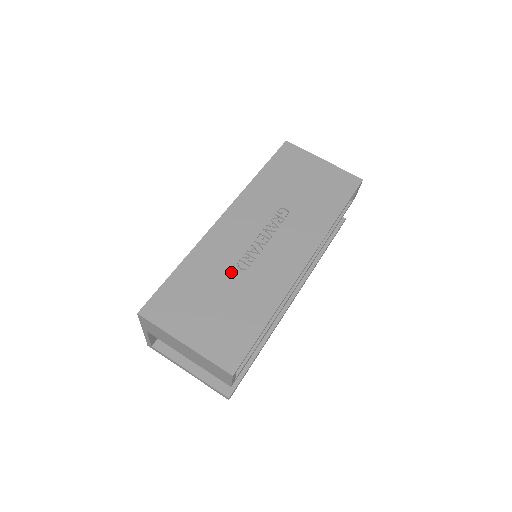
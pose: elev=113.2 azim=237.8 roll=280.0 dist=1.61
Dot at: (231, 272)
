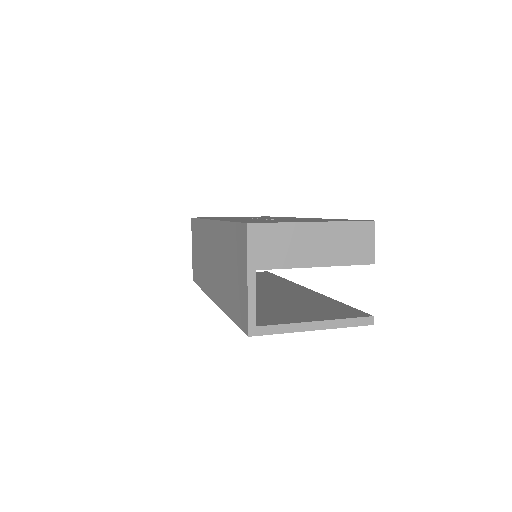
Dot at: occluded
